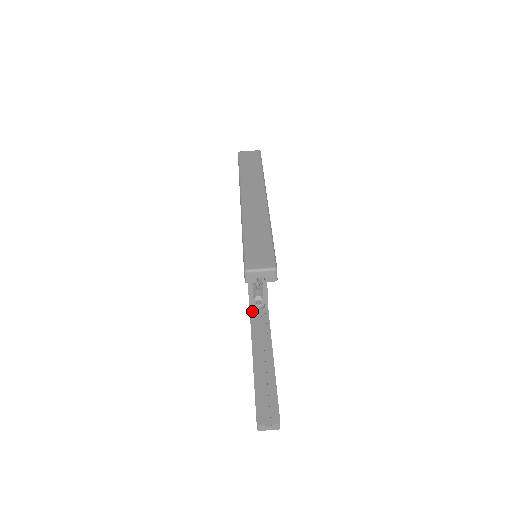
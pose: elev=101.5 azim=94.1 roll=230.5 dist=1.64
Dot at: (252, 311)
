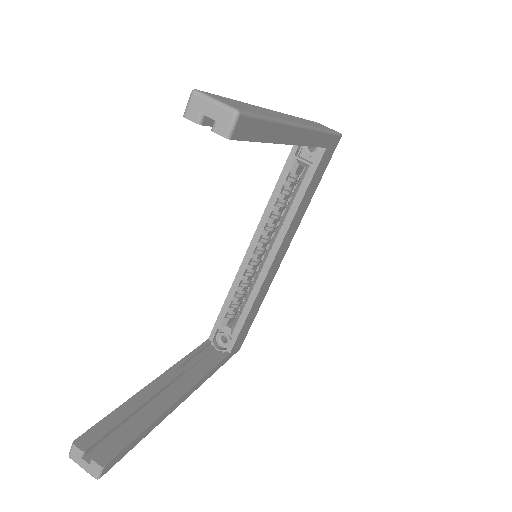
Dot at: (209, 342)
